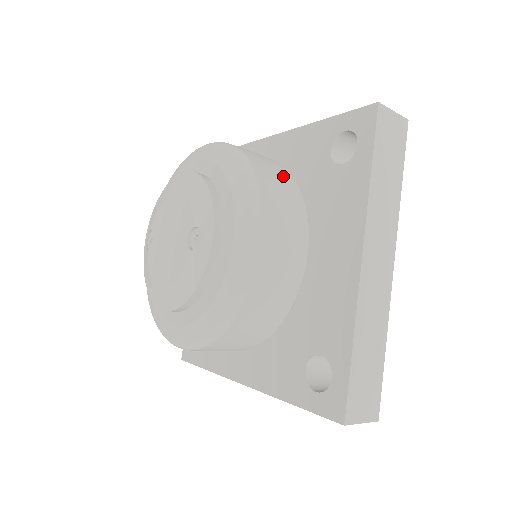
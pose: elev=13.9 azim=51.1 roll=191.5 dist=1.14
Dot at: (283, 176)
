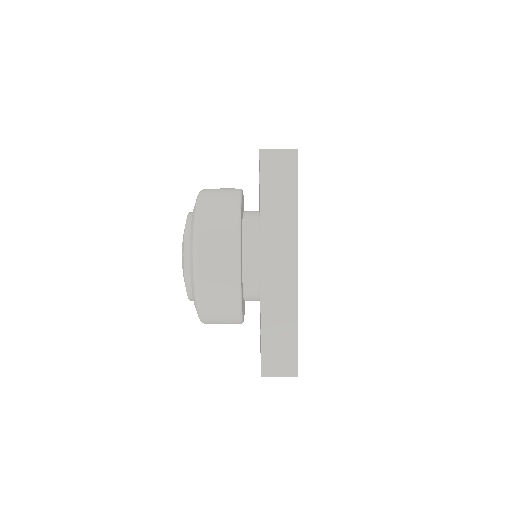
Dot at: occluded
